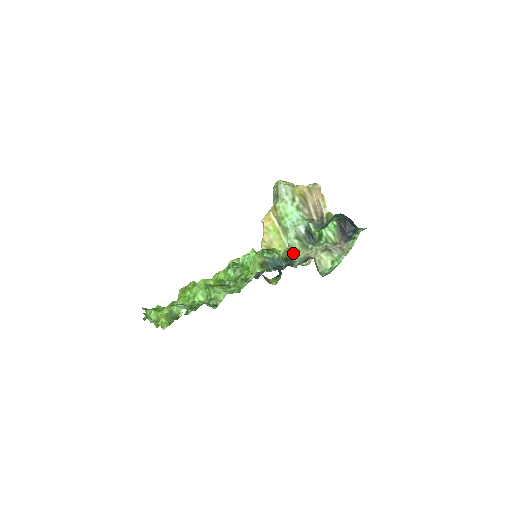
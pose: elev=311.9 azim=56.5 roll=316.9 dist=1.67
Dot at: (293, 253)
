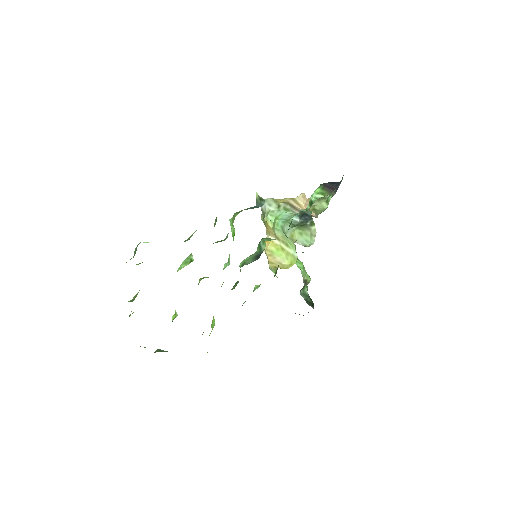
Dot at: (297, 241)
